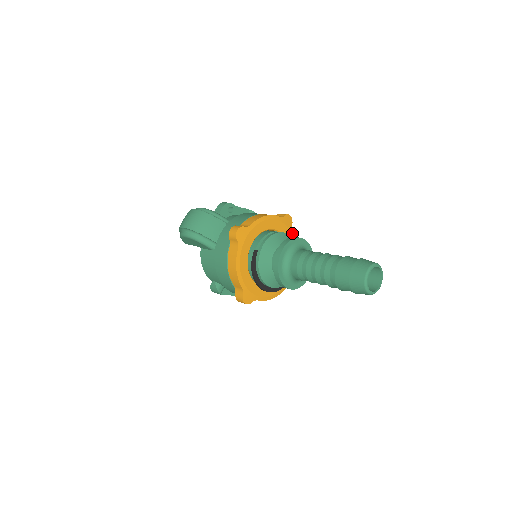
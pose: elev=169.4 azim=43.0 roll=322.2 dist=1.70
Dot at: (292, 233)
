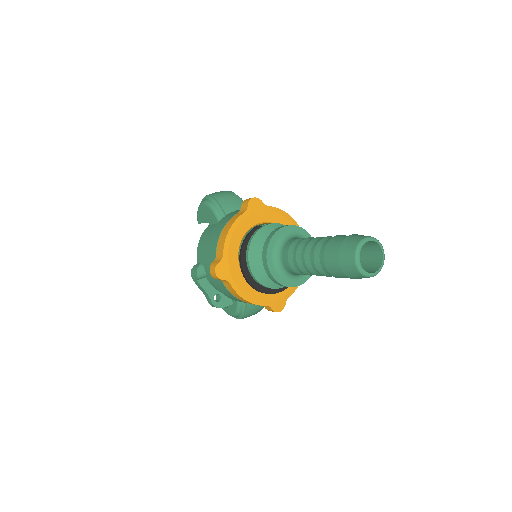
Dot at: occluded
